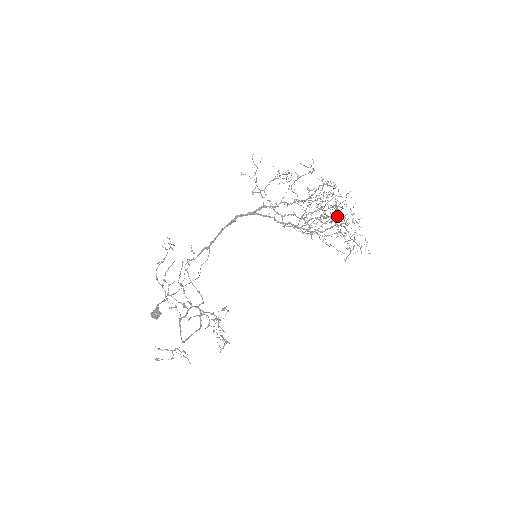
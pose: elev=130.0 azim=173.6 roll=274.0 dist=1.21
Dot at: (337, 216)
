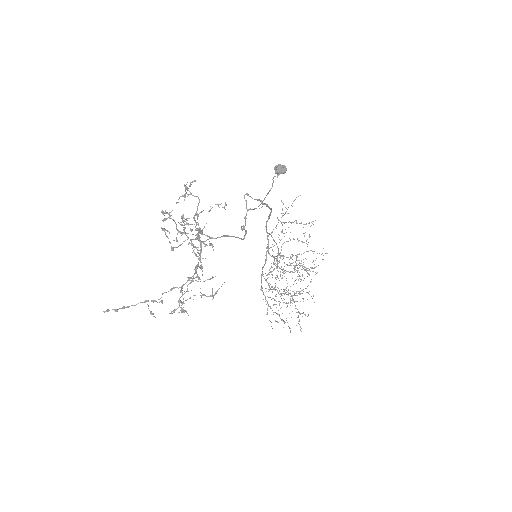
Dot at: occluded
